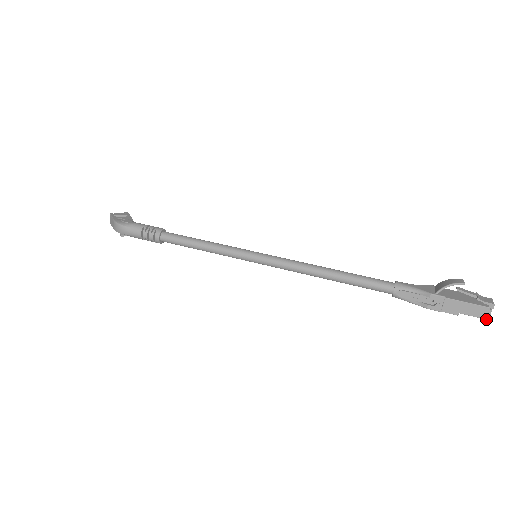
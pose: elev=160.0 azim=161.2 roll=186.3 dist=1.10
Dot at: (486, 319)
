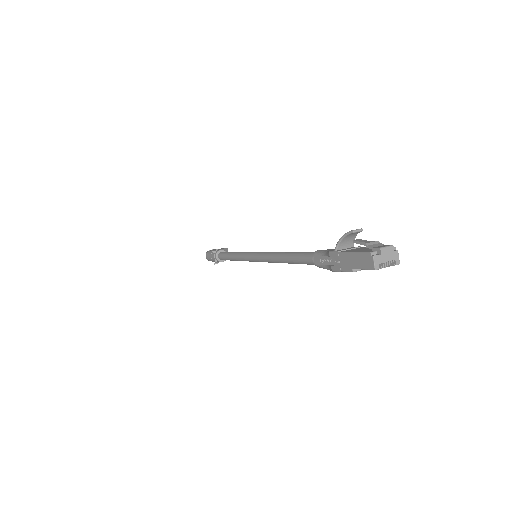
Dot at: (373, 269)
